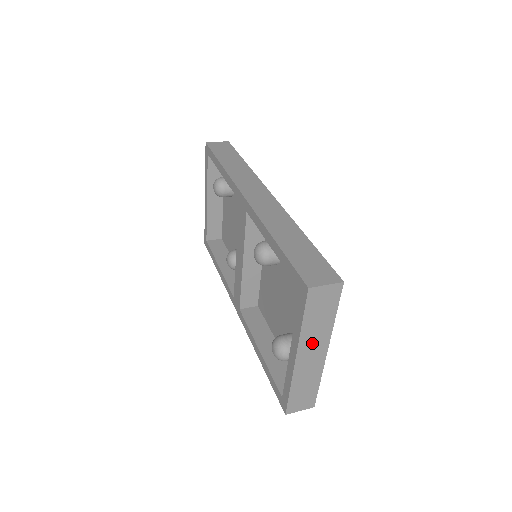
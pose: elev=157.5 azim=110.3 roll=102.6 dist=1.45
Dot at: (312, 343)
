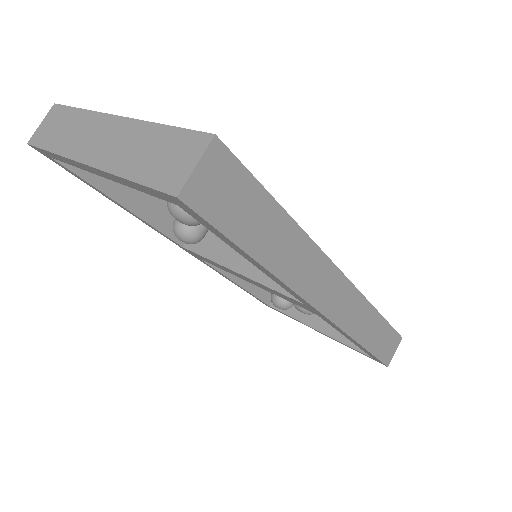
Dot at: occluded
